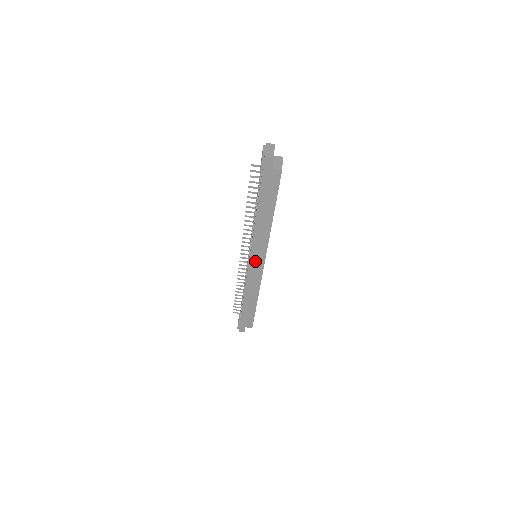
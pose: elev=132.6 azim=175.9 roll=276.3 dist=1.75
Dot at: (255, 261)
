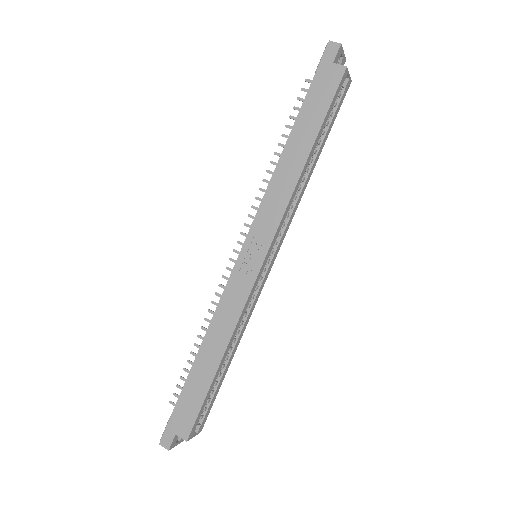
Dot at: (251, 250)
